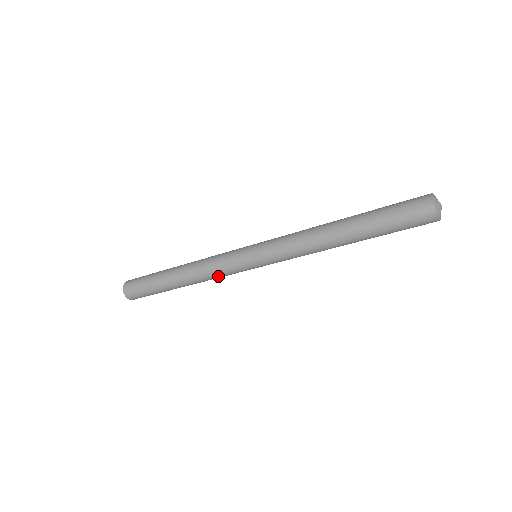
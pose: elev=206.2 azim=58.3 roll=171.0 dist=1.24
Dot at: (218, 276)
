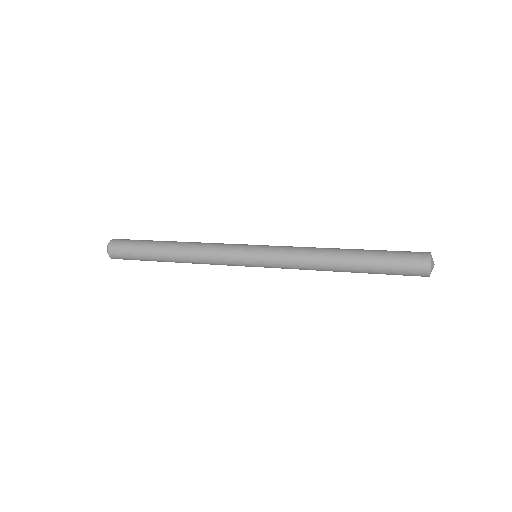
Dot at: (215, 264)
